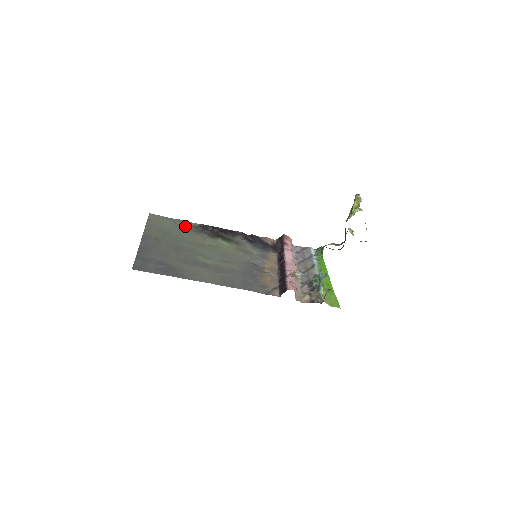
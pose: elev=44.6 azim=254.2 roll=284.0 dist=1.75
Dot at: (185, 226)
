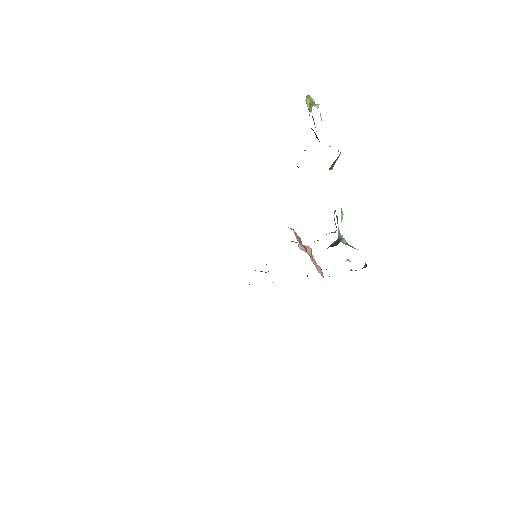
Dot at: occluded
